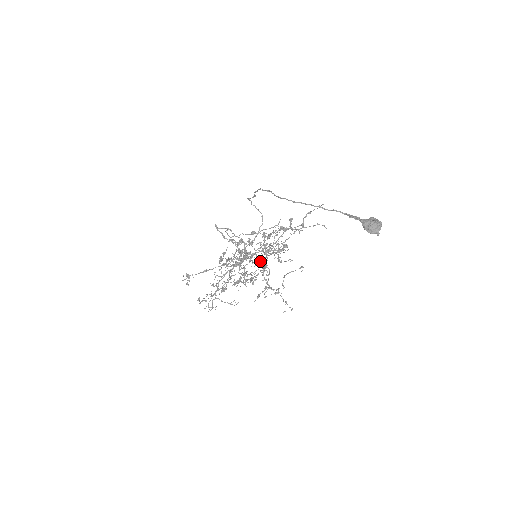
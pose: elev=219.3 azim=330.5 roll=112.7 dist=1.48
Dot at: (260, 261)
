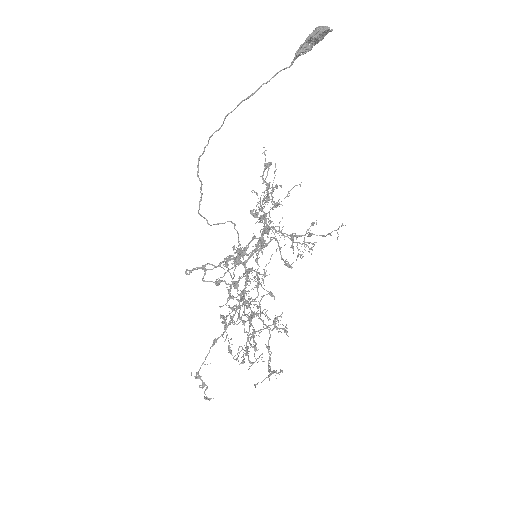
Dot at: occluded
